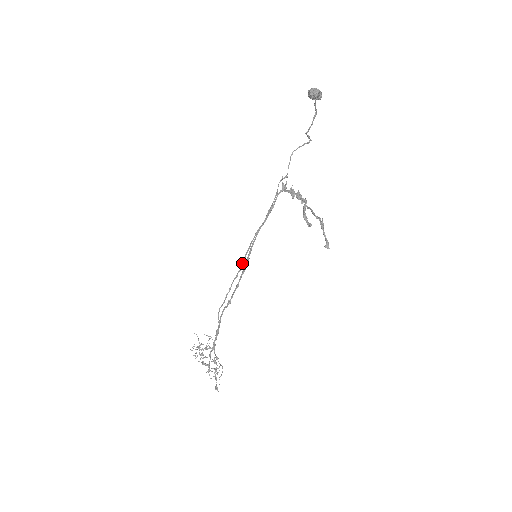
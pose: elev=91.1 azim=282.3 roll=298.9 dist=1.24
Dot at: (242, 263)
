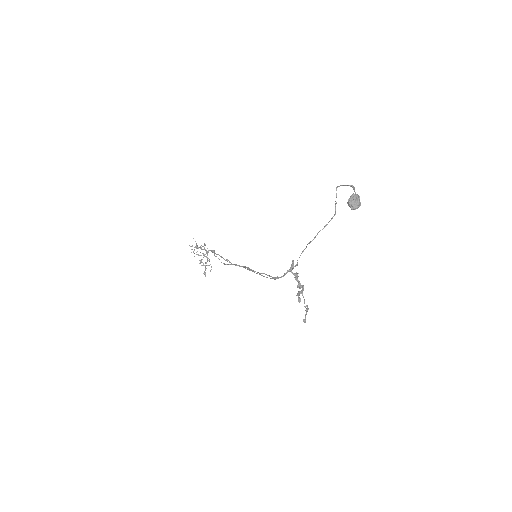
Dot at: occluded
